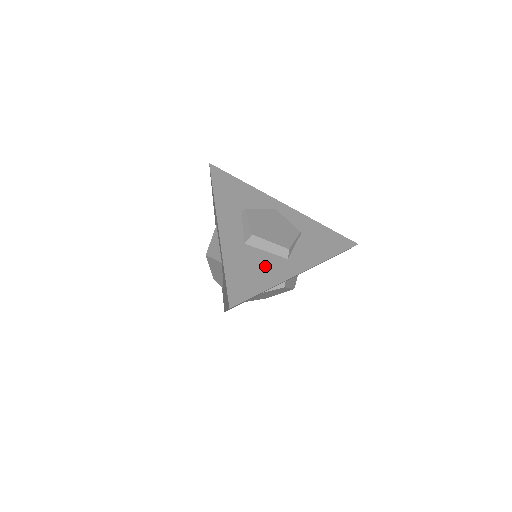
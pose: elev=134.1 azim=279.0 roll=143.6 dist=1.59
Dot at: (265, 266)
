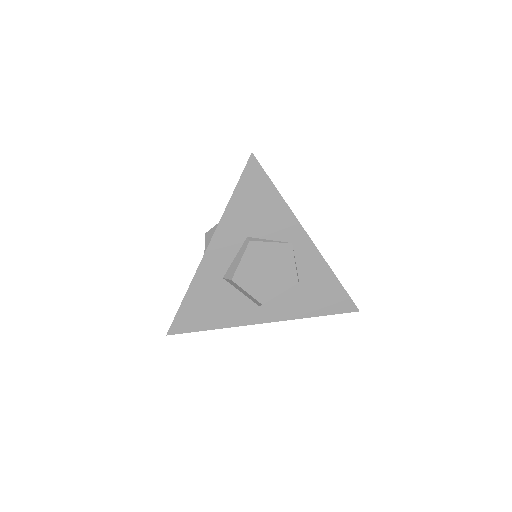
Dot at: (228, 307)
